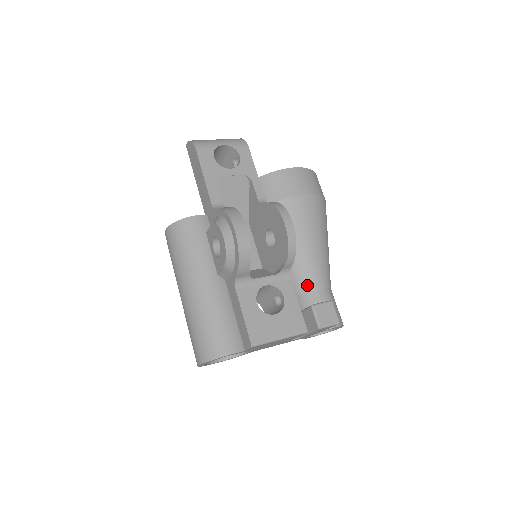
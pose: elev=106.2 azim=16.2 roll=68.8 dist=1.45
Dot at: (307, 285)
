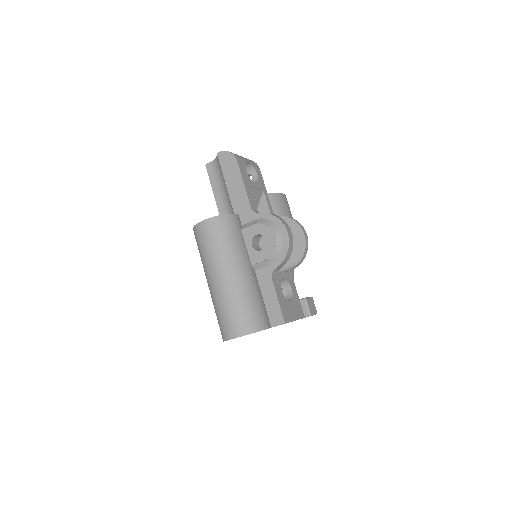
Dot at: occluded
